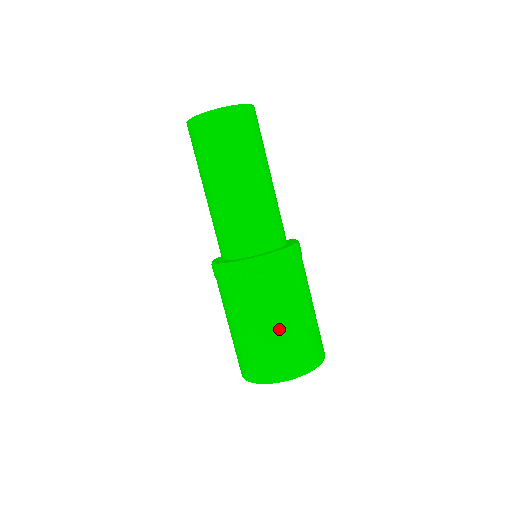
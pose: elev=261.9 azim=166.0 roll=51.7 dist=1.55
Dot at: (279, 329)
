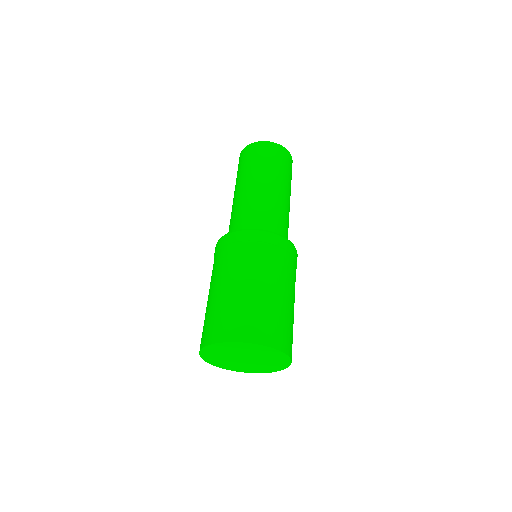
Dot at: (253, 291)
